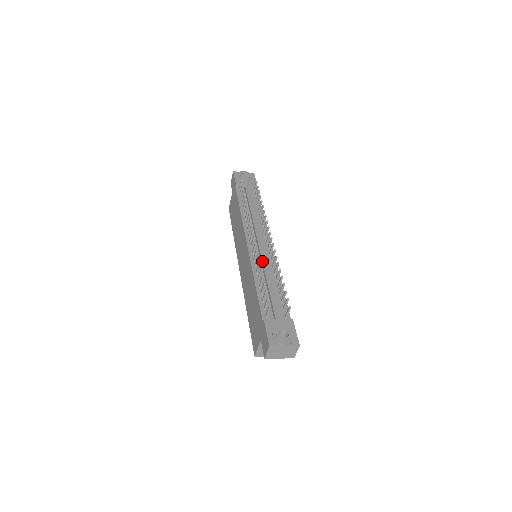
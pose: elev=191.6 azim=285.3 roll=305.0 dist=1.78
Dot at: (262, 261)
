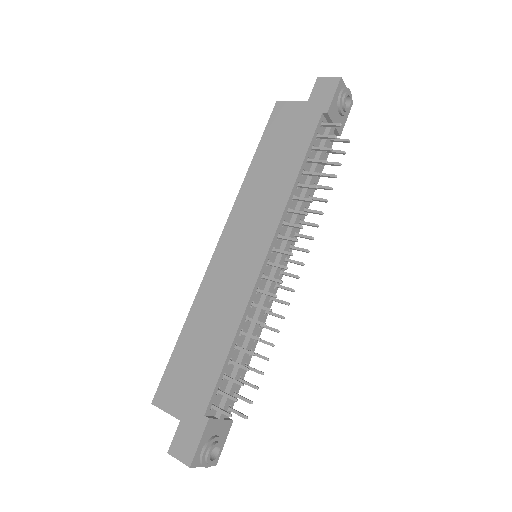
Dot at: (264, 304)
